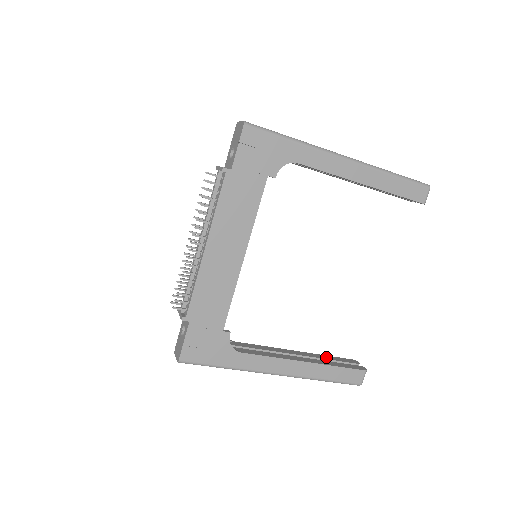
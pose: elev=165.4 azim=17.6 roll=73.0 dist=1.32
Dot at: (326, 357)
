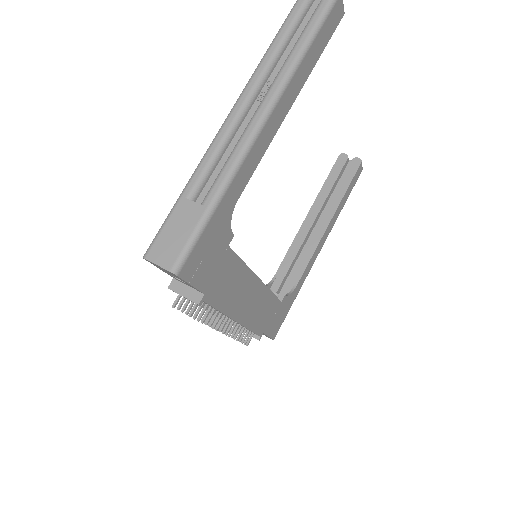
Dot at: (327, 188)
